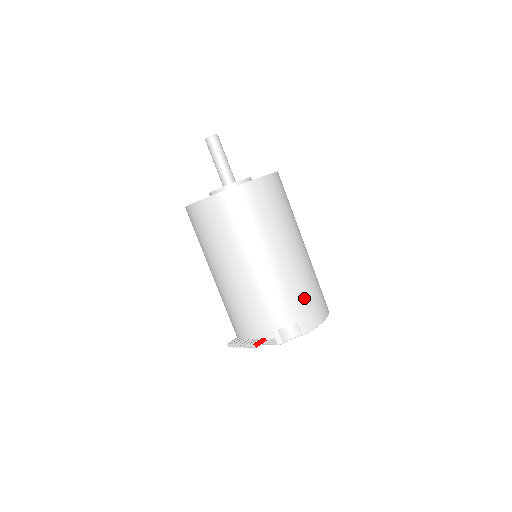
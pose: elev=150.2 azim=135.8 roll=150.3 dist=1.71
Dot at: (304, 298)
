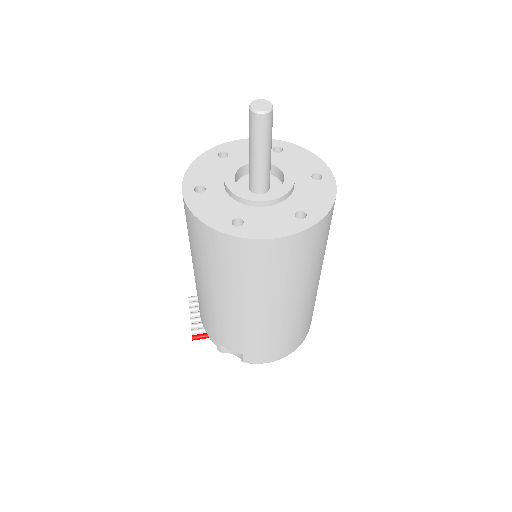
Dot at: (262, 345)
